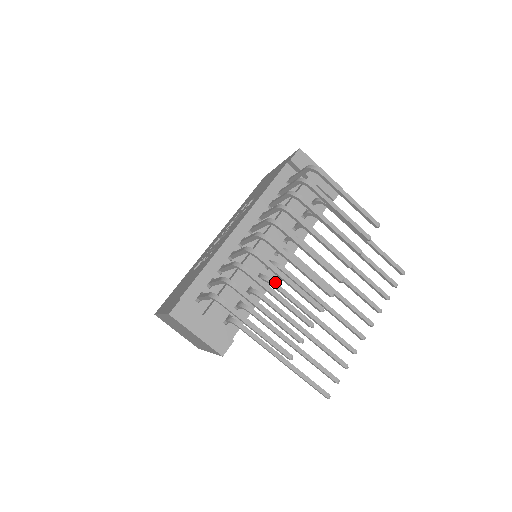
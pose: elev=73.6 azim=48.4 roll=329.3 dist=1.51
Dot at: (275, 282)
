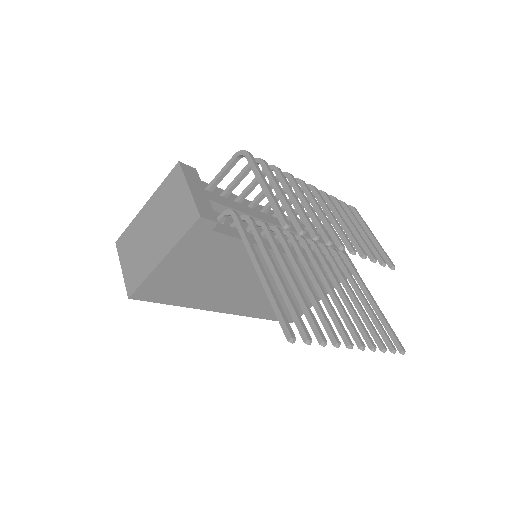
Dot at: (282, 232)
